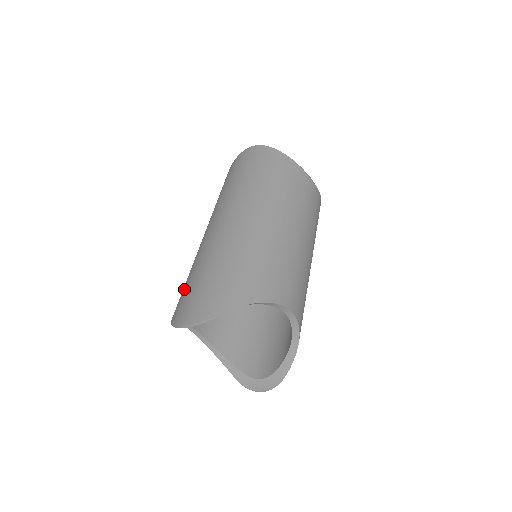
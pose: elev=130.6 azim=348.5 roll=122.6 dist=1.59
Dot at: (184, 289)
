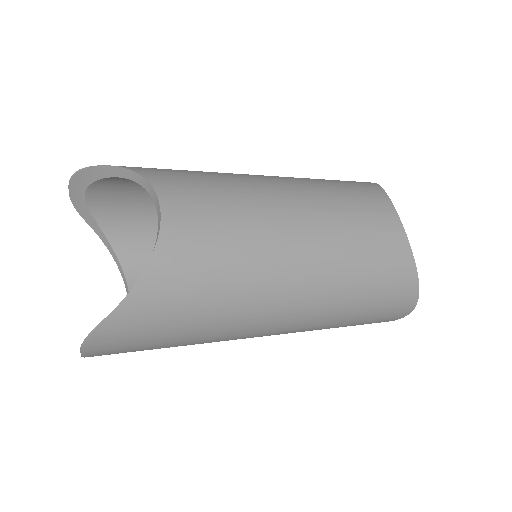
Dot at: occluded
